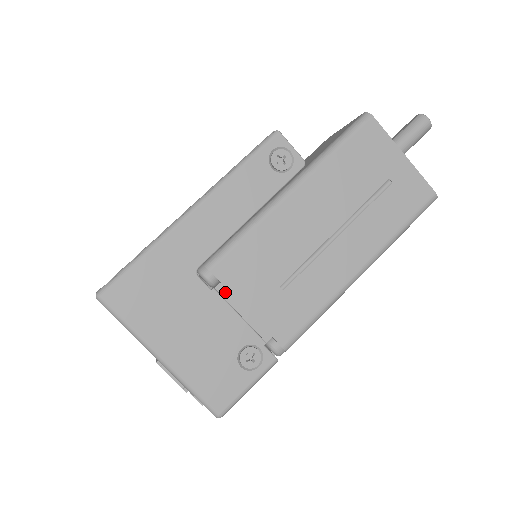
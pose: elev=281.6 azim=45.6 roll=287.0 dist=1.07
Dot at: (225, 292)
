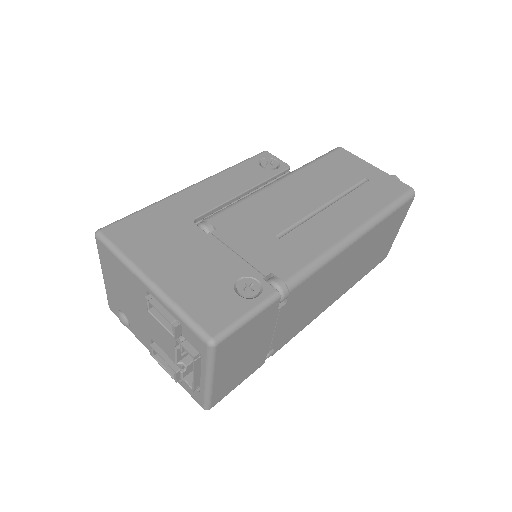
Dot at: (221, 236)
